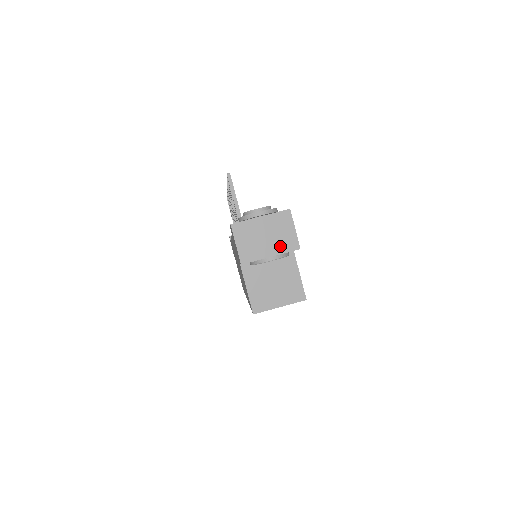
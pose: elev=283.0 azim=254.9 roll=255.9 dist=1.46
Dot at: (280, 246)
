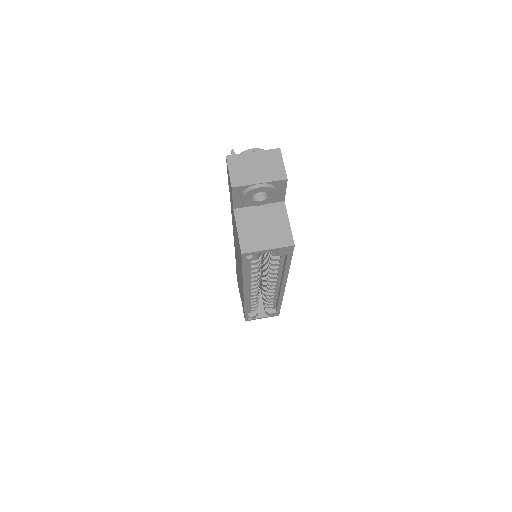
Dot at: (269, 175)
